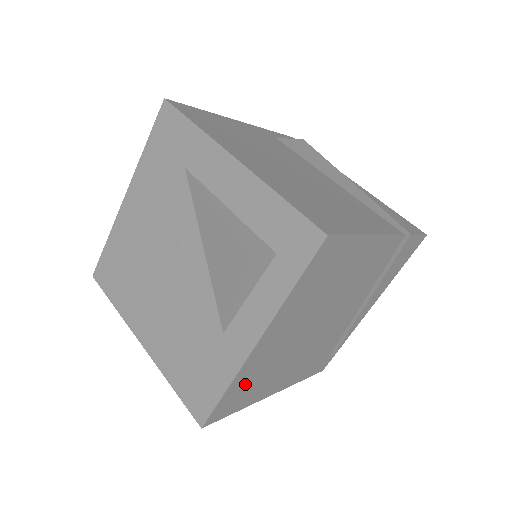
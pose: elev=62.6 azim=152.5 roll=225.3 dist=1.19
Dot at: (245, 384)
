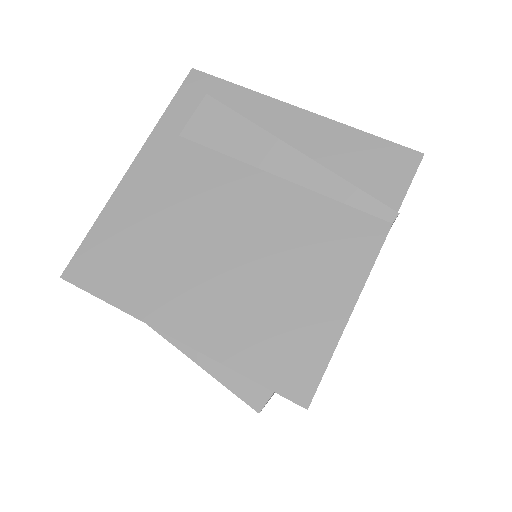
Dot at: occluded
